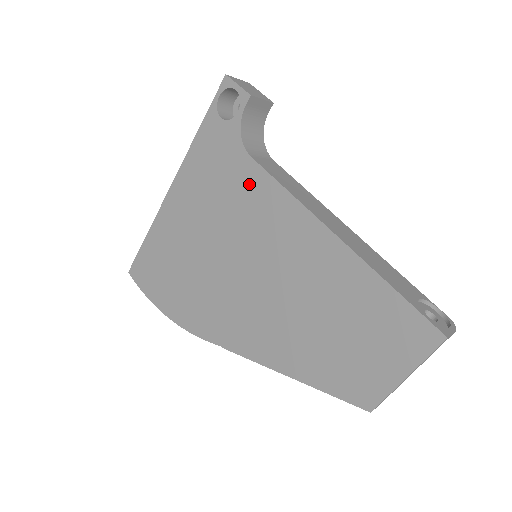
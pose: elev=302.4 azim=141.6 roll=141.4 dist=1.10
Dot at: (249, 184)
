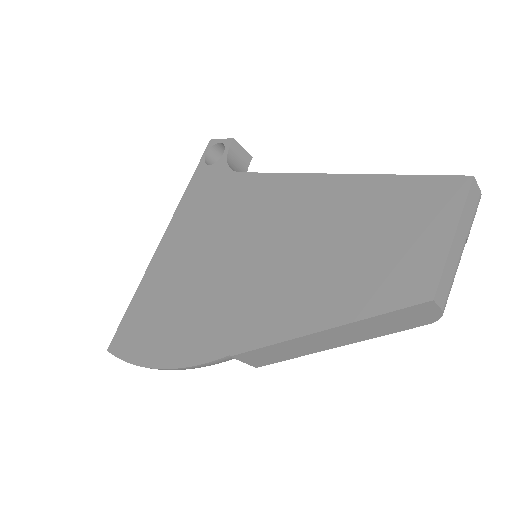
Dot at: (240, 190)
